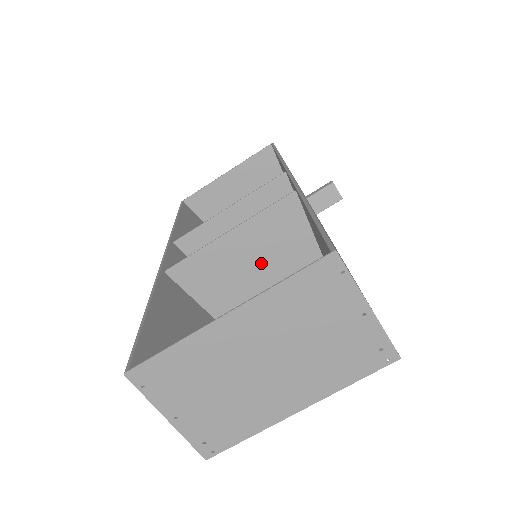
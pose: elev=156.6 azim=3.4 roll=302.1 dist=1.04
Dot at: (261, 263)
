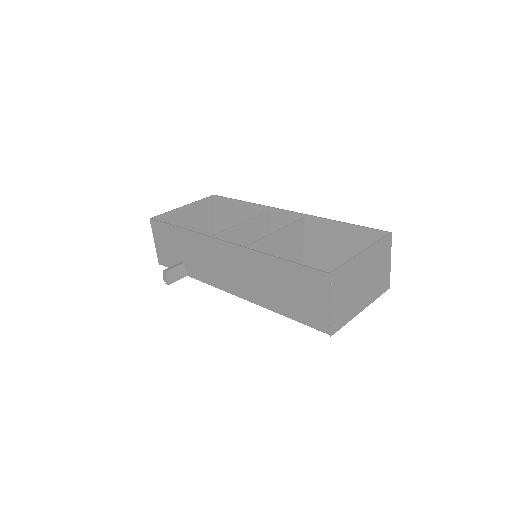
Dot at: (281, 255)
